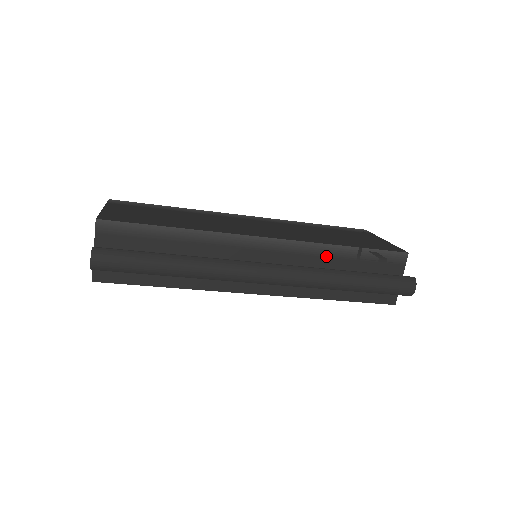
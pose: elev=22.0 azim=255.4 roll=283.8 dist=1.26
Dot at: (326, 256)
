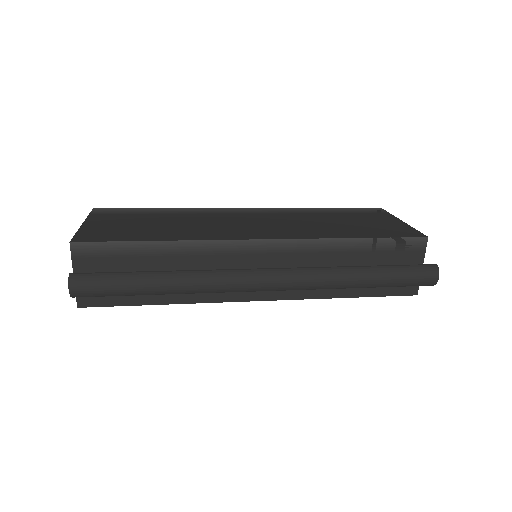
Dot at: (332, 252)
